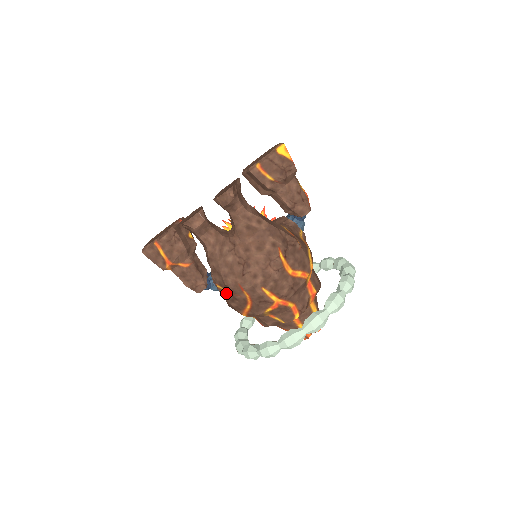
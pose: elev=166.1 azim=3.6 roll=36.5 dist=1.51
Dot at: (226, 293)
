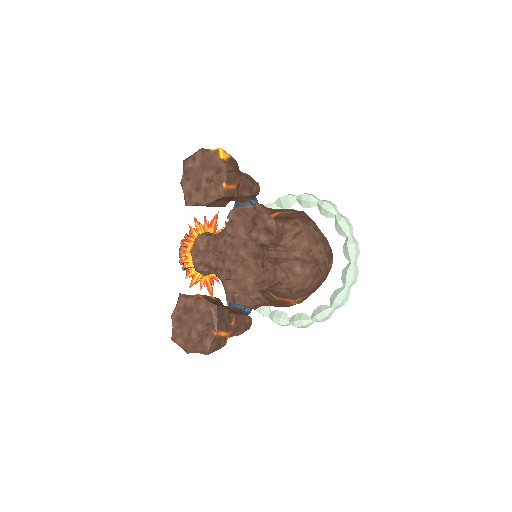
Dot at: (305, 298)
